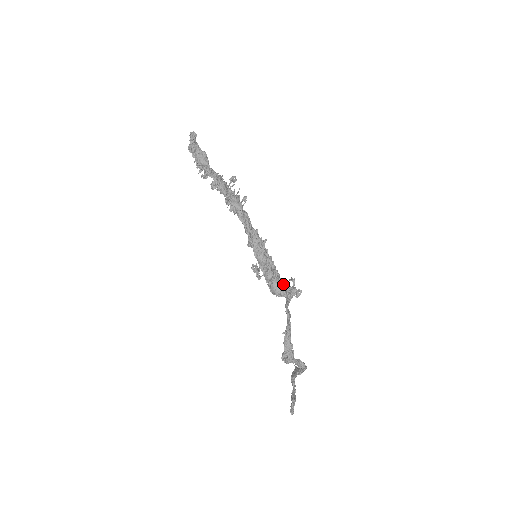
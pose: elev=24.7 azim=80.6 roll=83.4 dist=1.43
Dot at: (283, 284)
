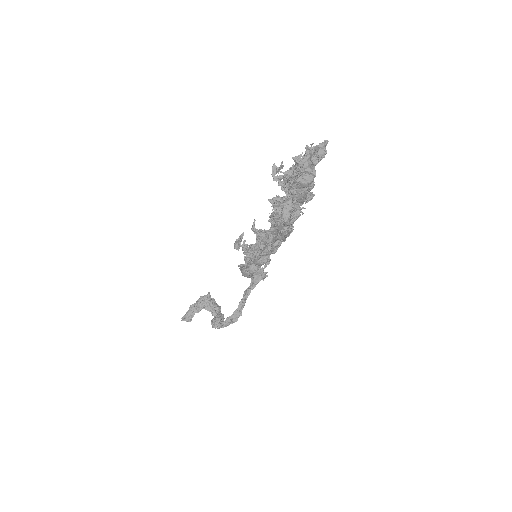
Dot at: occluded
